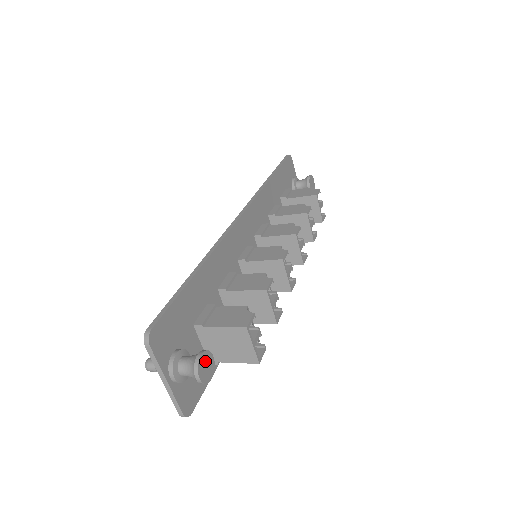
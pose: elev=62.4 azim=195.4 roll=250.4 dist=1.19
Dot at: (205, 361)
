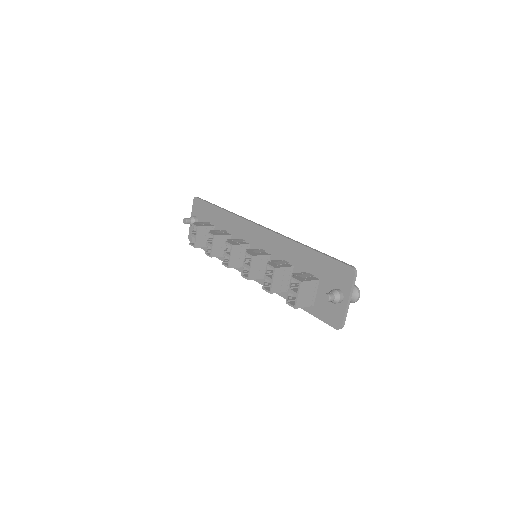
Dot at: occluded
